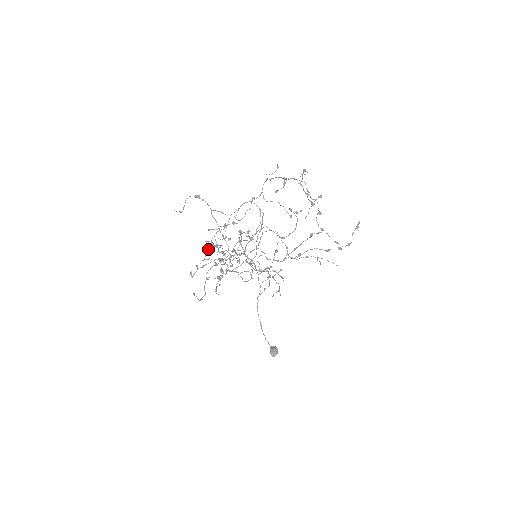
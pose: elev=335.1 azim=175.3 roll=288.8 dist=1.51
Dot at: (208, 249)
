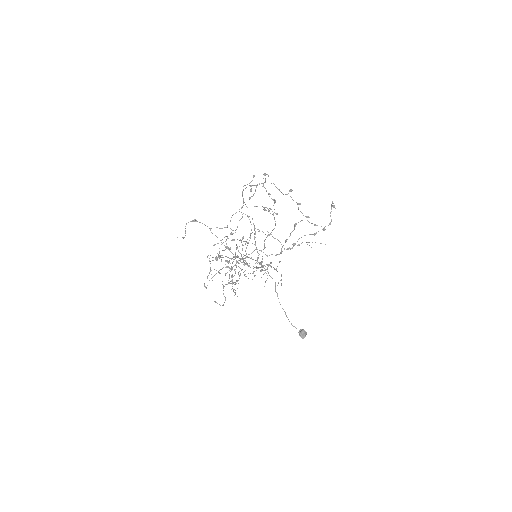
Dot at: occluded
